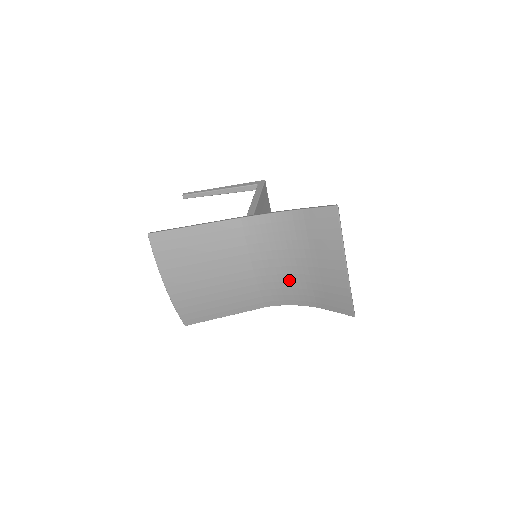
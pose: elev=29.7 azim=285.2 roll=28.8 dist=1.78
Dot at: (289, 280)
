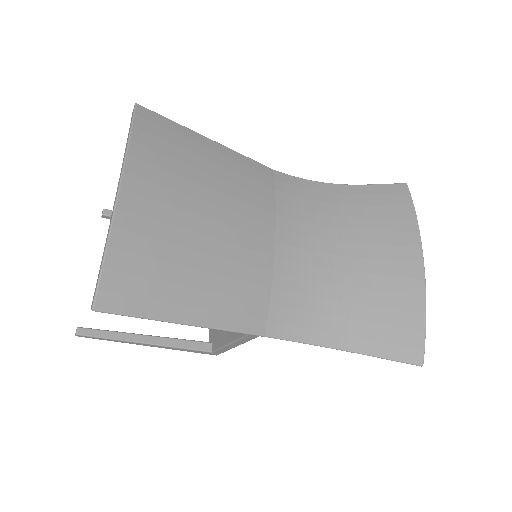
Dot at: (324, 280)
